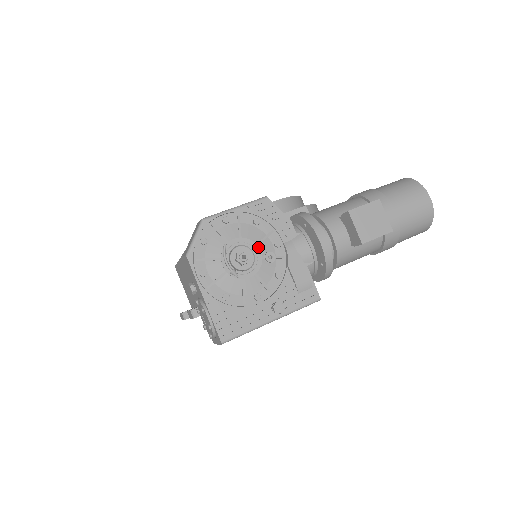
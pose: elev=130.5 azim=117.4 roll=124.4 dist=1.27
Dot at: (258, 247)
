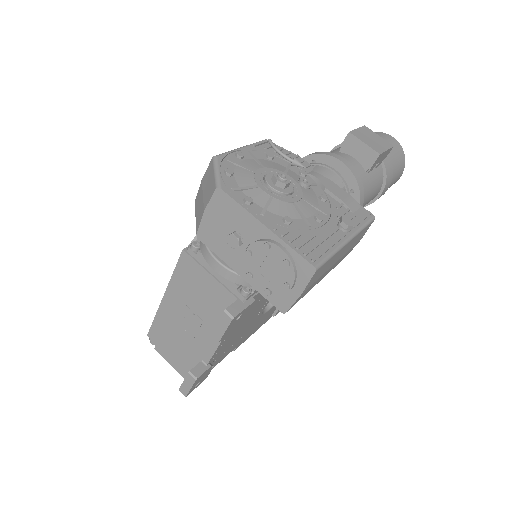
Dot at: (287, 175)
